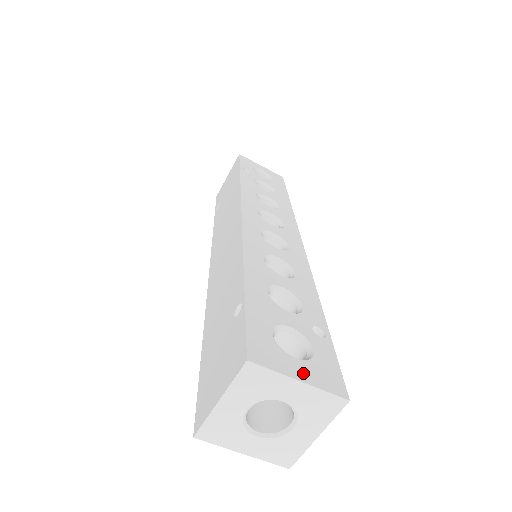
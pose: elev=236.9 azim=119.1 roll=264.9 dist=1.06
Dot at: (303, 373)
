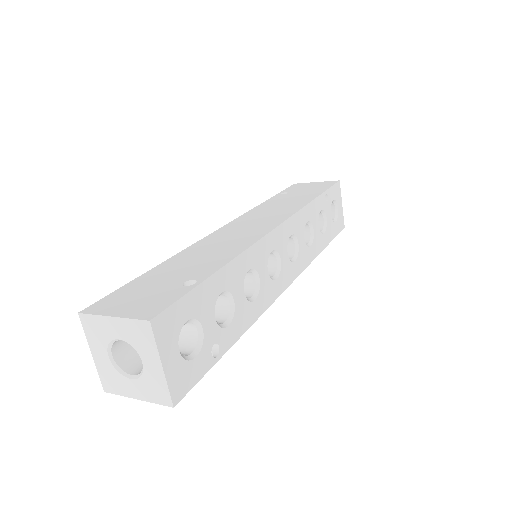
Dot at: (171, 363)
